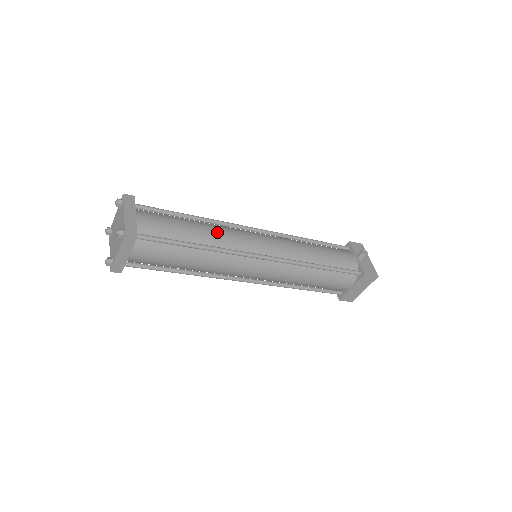
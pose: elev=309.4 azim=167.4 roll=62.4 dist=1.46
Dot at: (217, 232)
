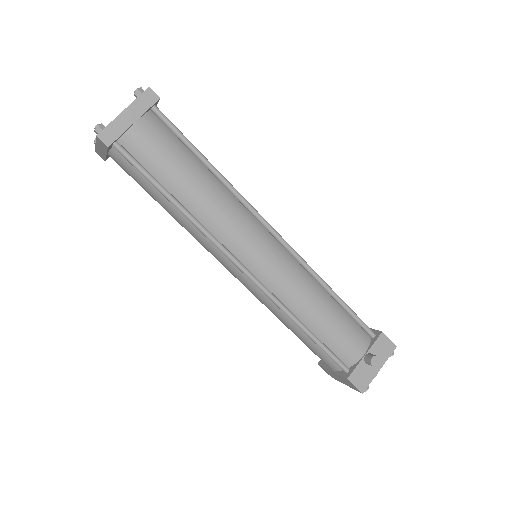
Dot at: (215, 205)
